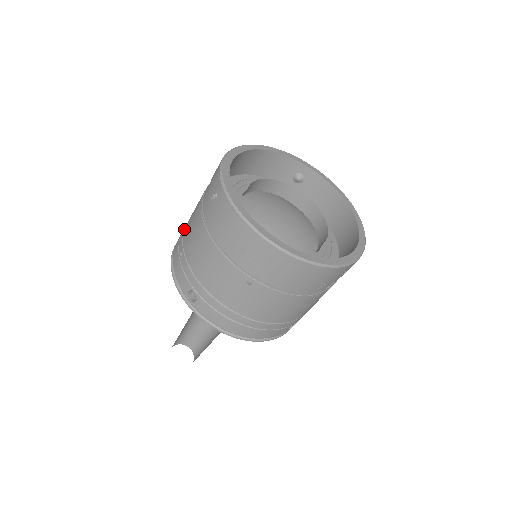
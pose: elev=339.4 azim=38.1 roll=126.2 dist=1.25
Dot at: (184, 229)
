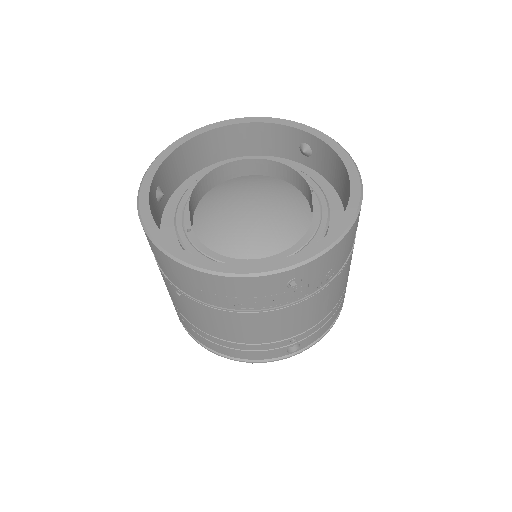
Dot at: occluded
